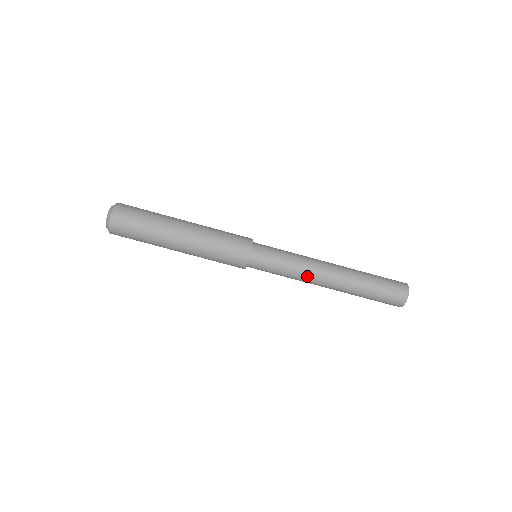
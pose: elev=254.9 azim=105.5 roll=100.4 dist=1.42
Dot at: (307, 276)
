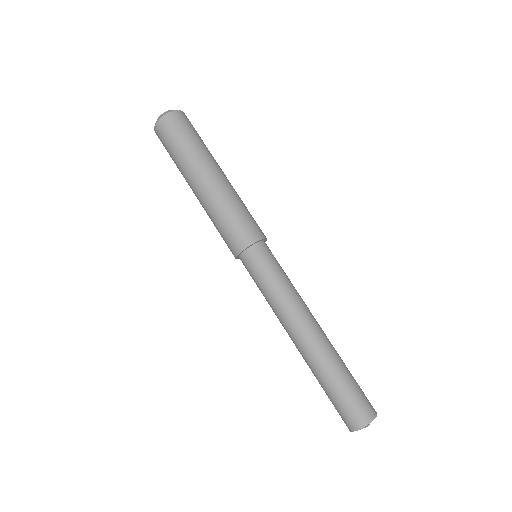
Dot at: (291, 309)
